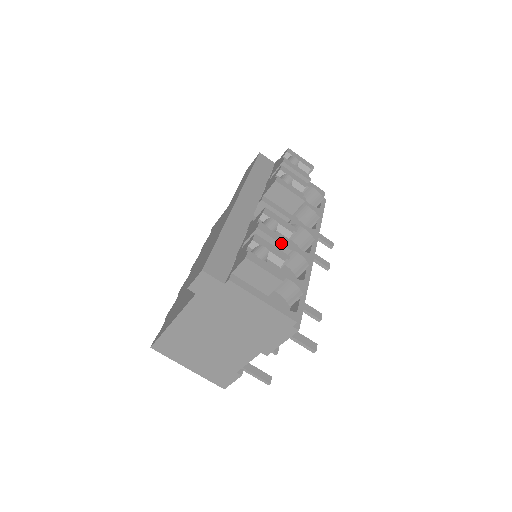
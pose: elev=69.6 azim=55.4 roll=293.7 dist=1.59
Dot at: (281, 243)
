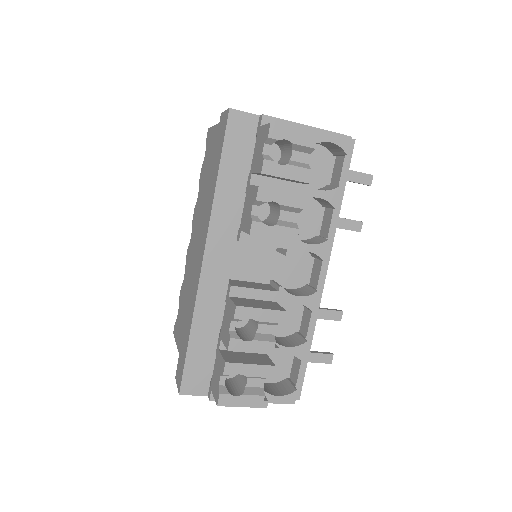
Dot at: (262, 353)
